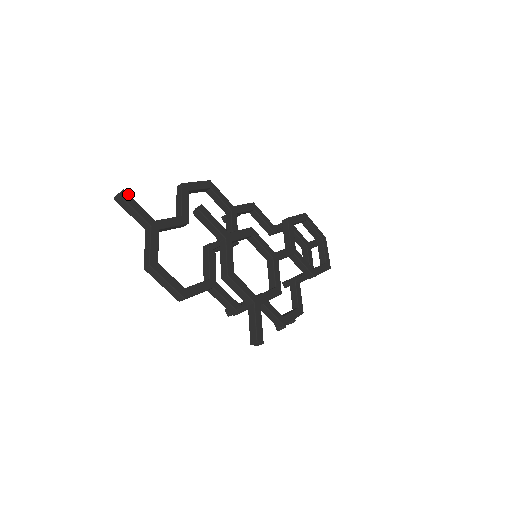
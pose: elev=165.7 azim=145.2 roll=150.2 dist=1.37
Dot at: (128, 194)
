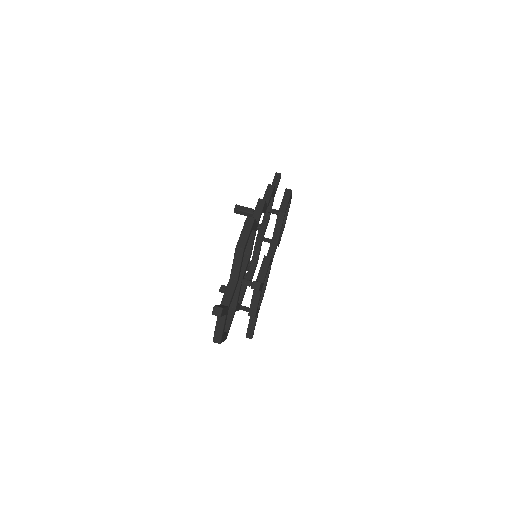
Dot at: (223, 309)
